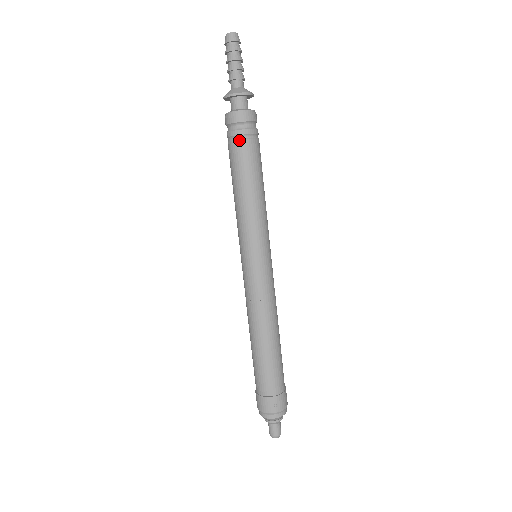
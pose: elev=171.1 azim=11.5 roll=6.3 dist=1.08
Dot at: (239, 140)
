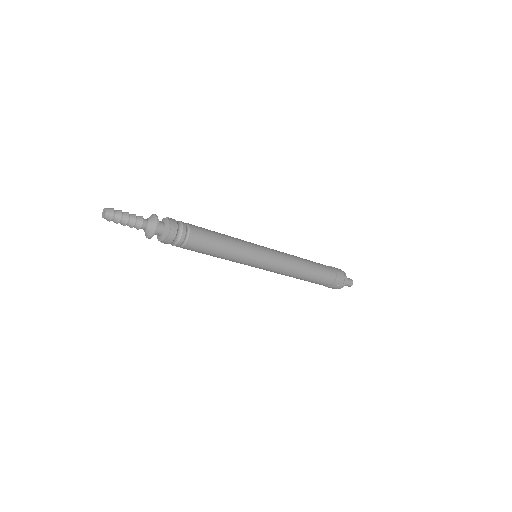
Dot at: (183, 246)
